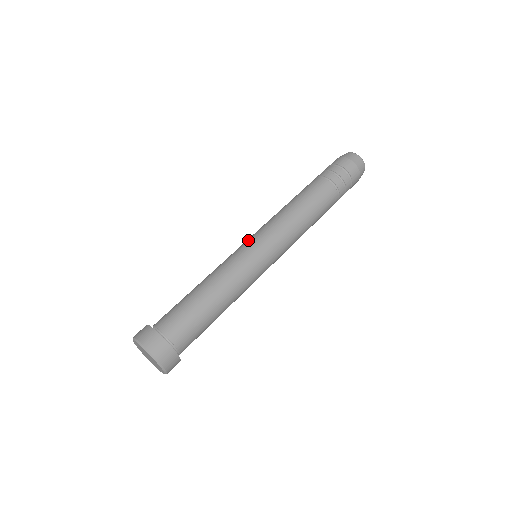
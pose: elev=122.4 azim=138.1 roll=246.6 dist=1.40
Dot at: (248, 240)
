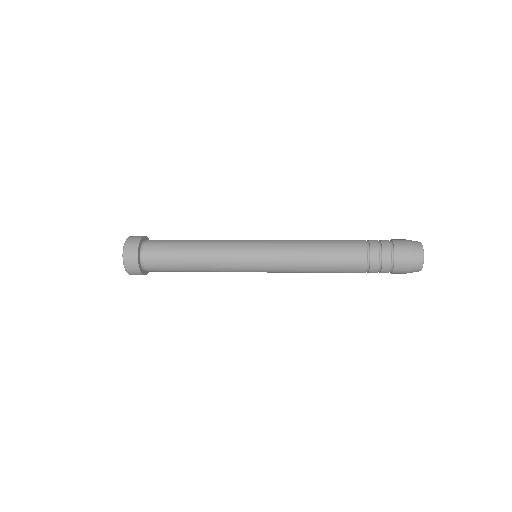
Dot at: occluded
